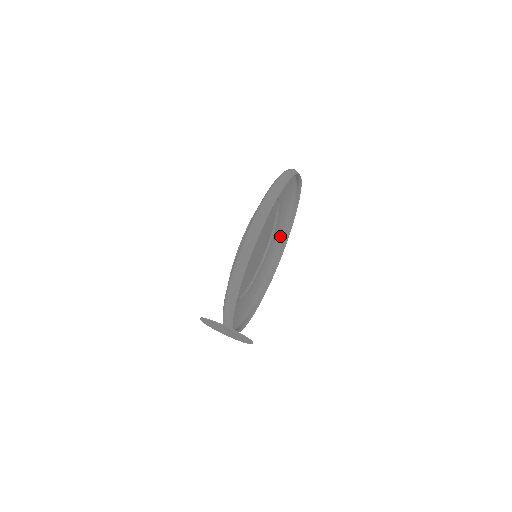
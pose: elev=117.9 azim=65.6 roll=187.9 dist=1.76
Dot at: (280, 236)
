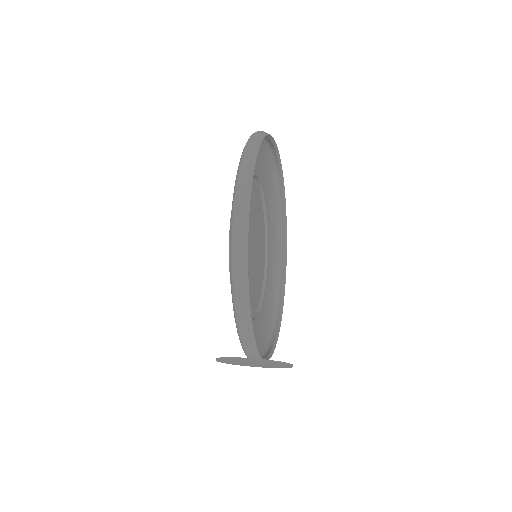
Dot at: (276, 223)
